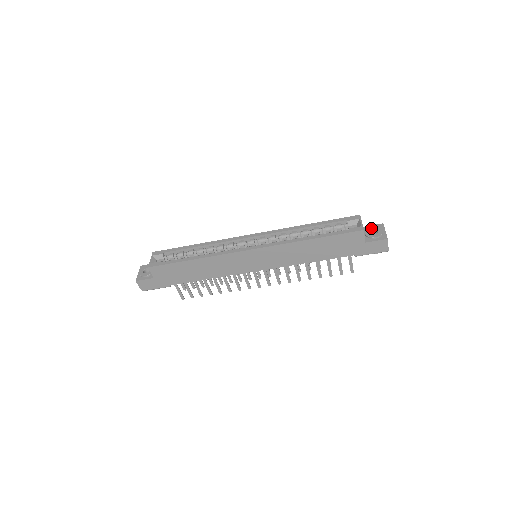
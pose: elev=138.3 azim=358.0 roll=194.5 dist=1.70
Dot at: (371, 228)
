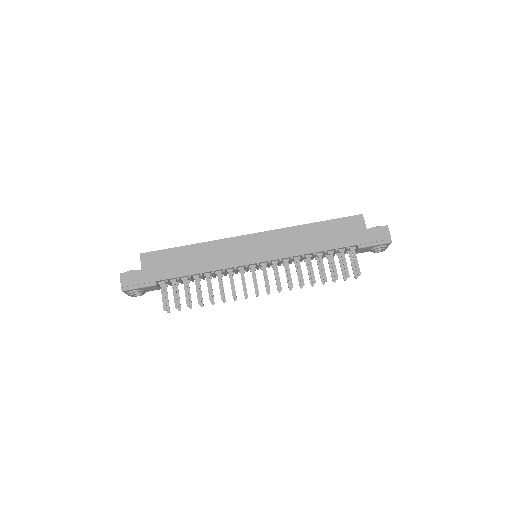
Dot at: occluded
